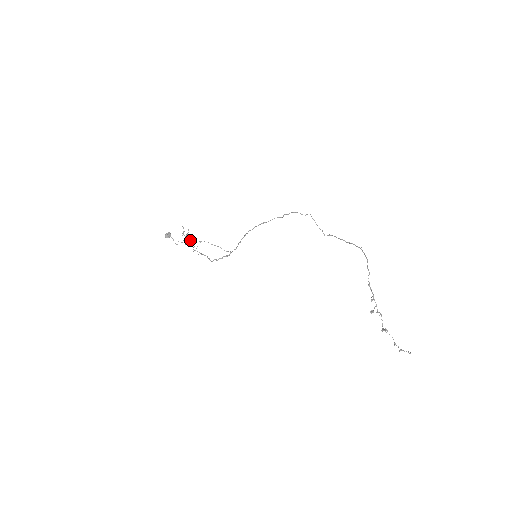
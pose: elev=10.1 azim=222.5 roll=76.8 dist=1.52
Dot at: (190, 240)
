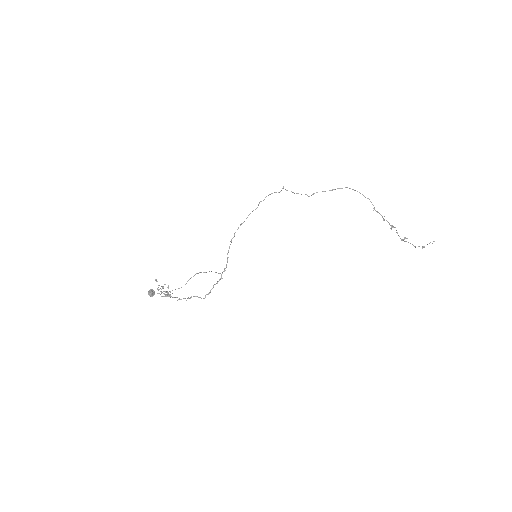
Dot at: occluded
